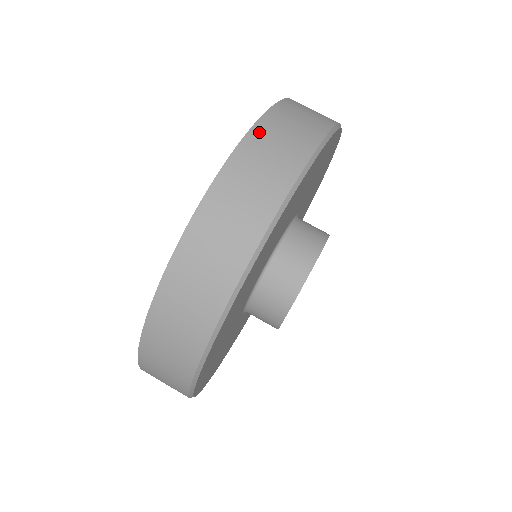
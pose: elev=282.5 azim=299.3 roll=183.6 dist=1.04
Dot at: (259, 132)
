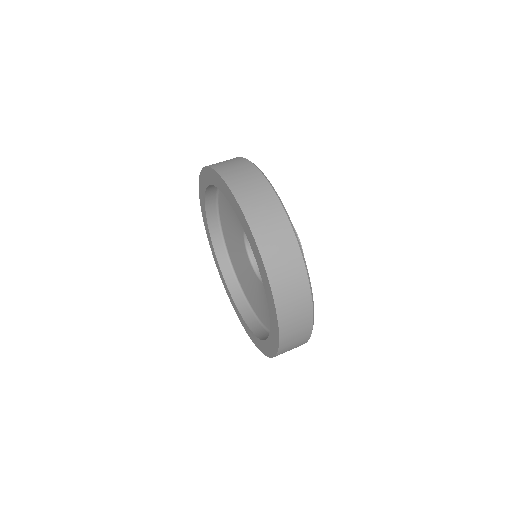
Dot at: (221, 170)
